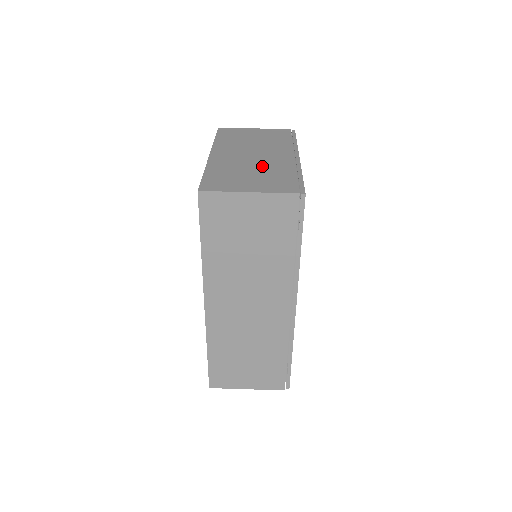
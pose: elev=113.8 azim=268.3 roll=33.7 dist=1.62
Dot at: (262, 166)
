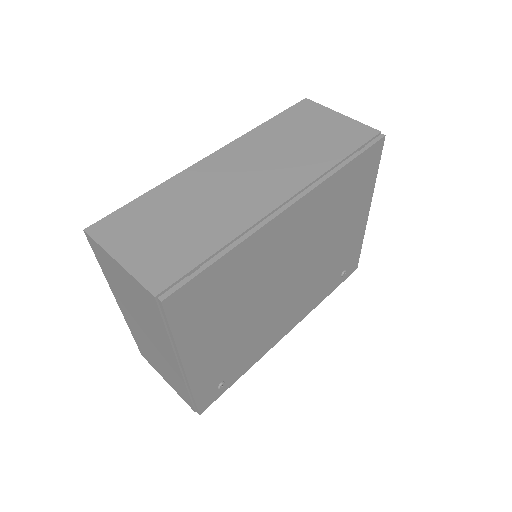
Dot at: occluded
